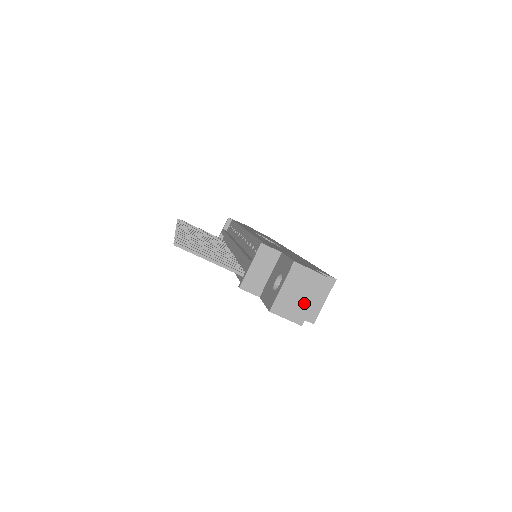
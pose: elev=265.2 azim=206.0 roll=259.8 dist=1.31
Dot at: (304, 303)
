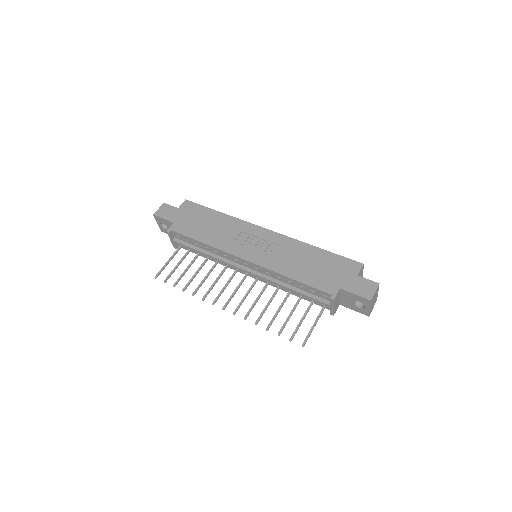
Dot at: (376, 298)
